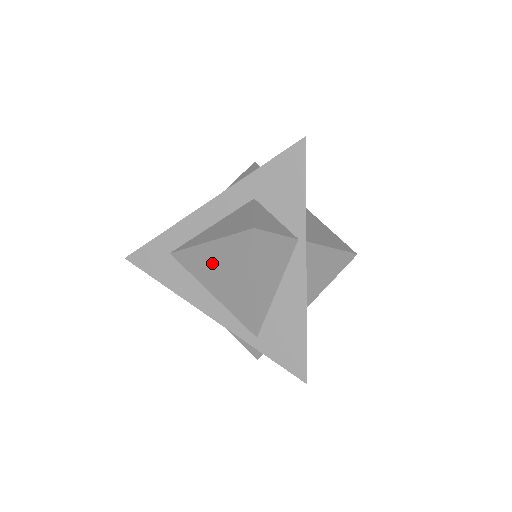
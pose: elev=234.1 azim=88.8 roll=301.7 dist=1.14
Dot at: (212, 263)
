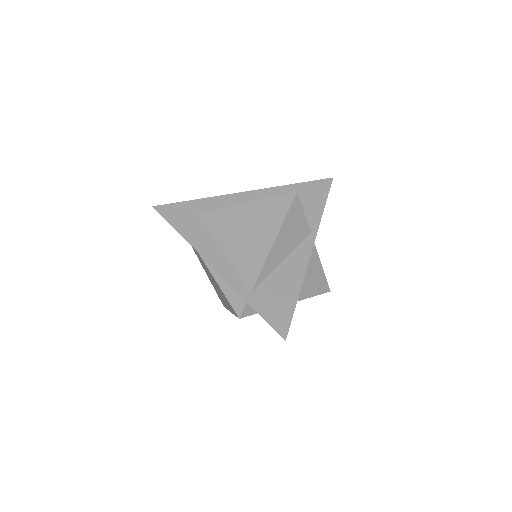
Dot at: (240, 221)
